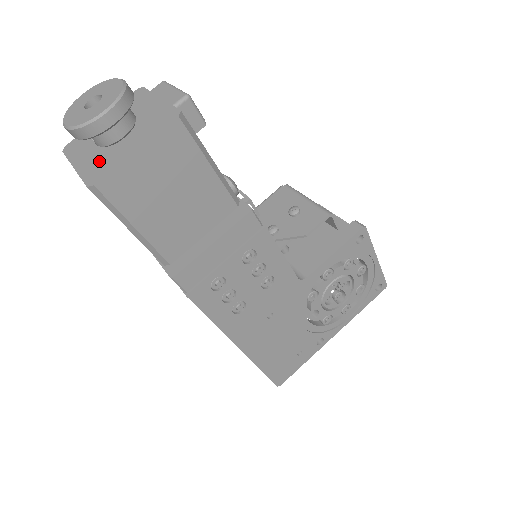
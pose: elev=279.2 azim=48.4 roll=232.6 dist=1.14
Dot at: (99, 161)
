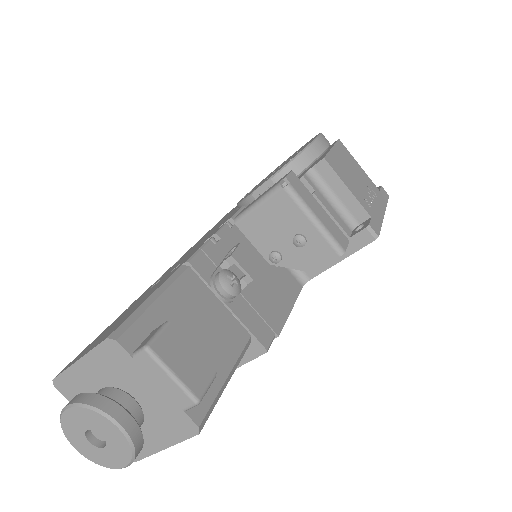
Dot at: occluded
